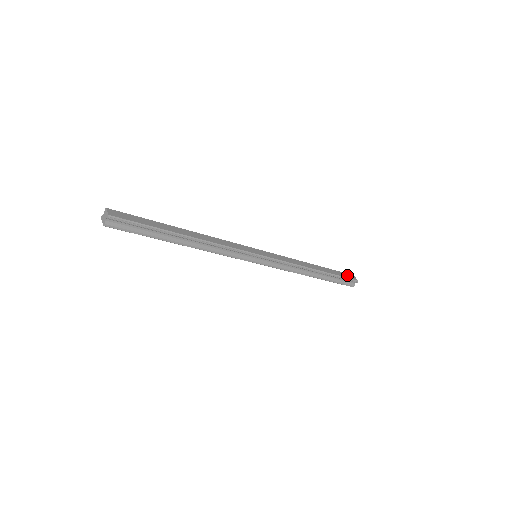
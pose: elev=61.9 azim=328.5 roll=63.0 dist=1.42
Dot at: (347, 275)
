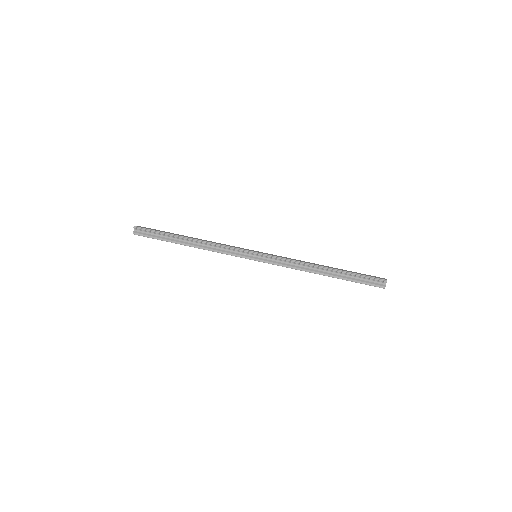
Dot at: (372, 276)
